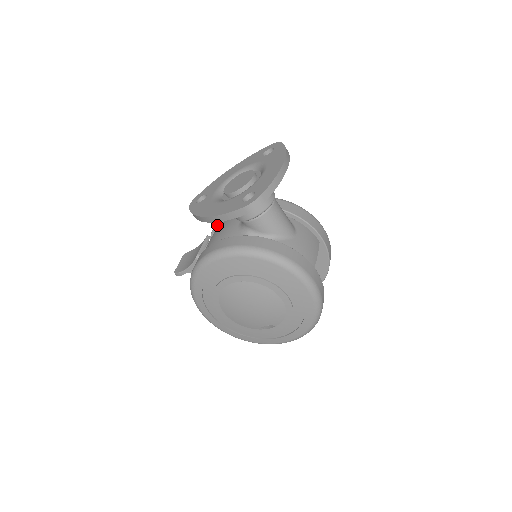
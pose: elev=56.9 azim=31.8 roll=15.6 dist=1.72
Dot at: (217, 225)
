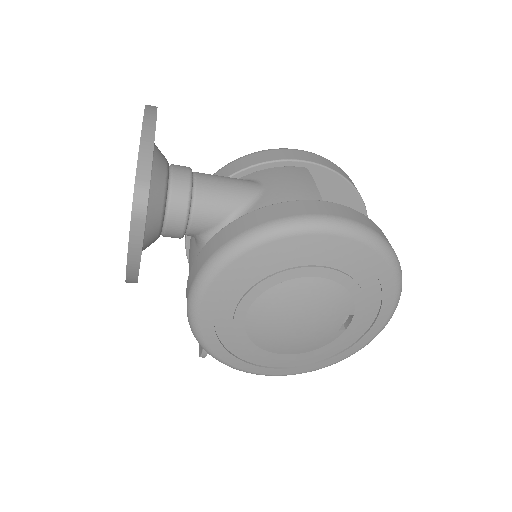
Dot at: occluded
